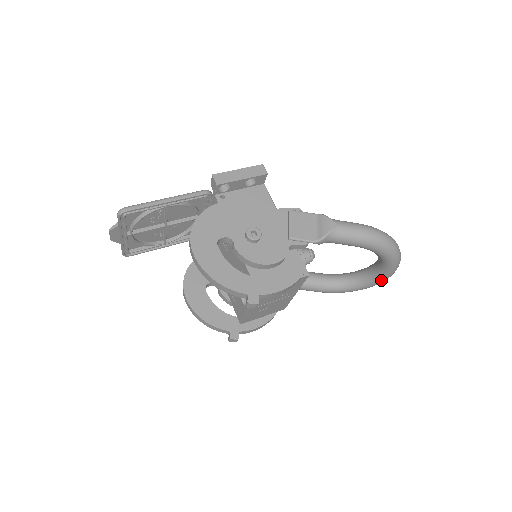
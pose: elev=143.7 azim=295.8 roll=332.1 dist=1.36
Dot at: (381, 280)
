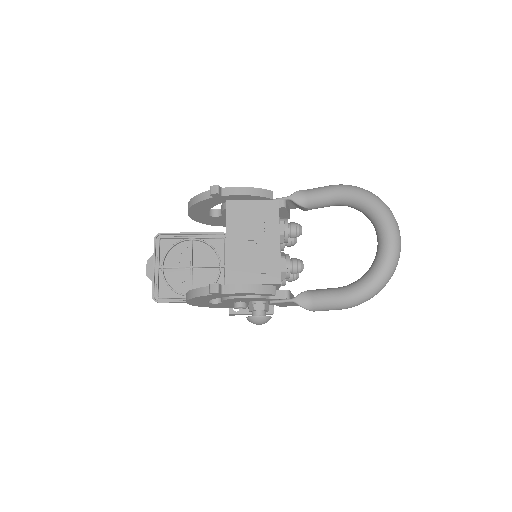
Dot at: (387, 244)
